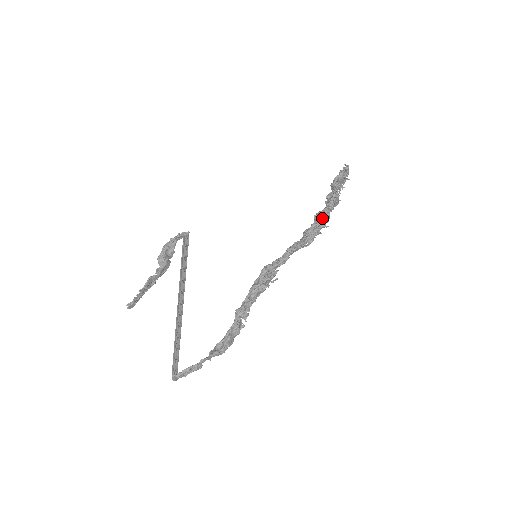
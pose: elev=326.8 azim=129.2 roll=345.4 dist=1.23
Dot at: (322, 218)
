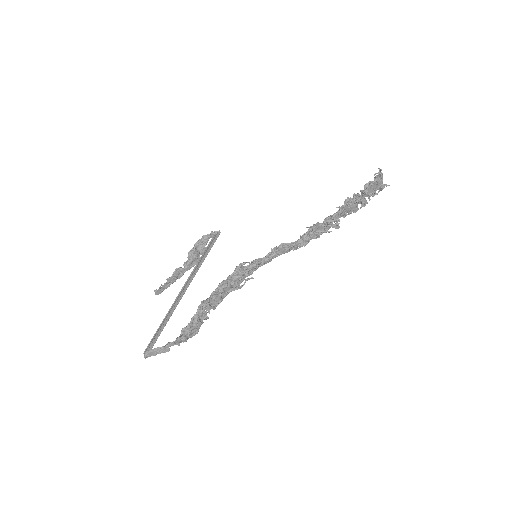
Dot at: (324, 222)
